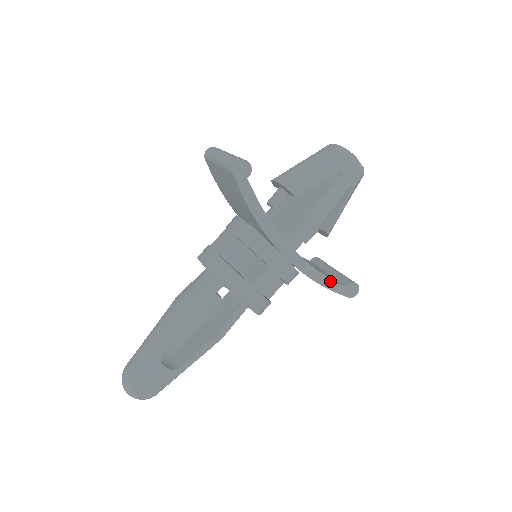
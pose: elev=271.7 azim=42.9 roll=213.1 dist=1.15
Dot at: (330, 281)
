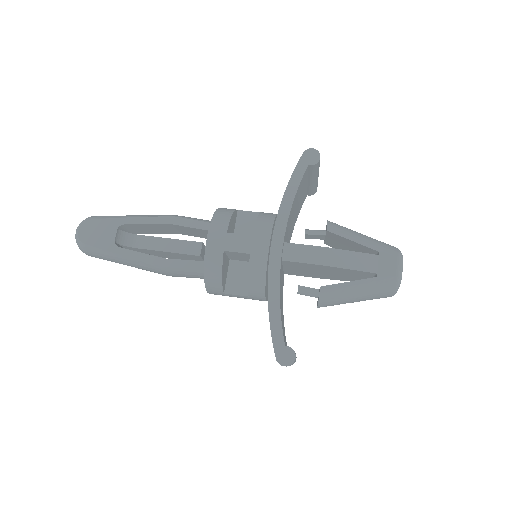
Dot at: (279, 317)
